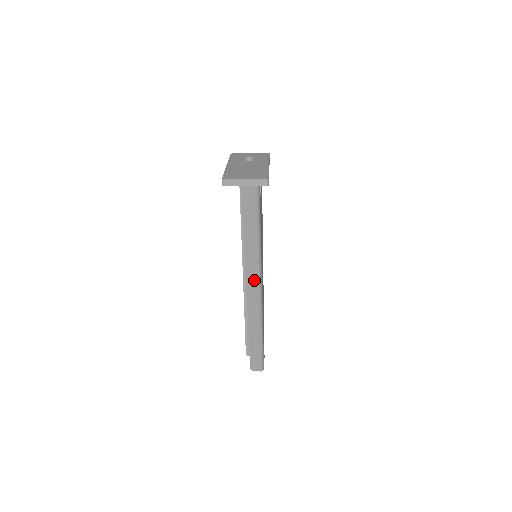
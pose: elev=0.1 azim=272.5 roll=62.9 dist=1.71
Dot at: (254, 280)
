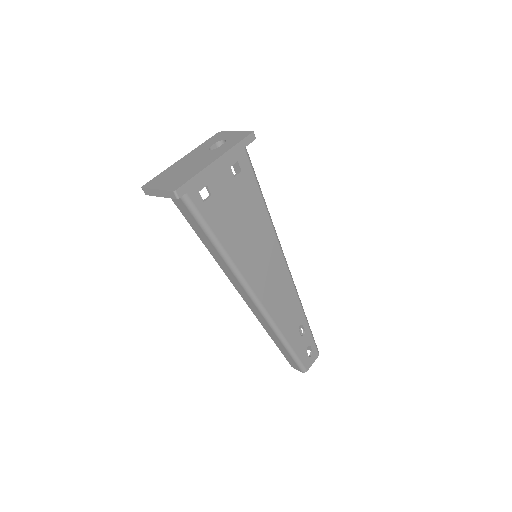
Dot at: (240, 287)
